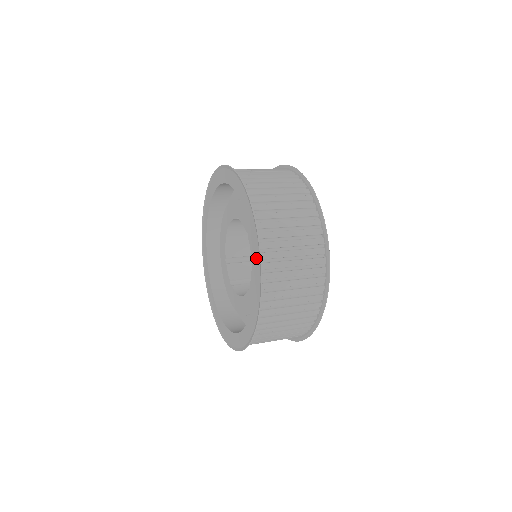
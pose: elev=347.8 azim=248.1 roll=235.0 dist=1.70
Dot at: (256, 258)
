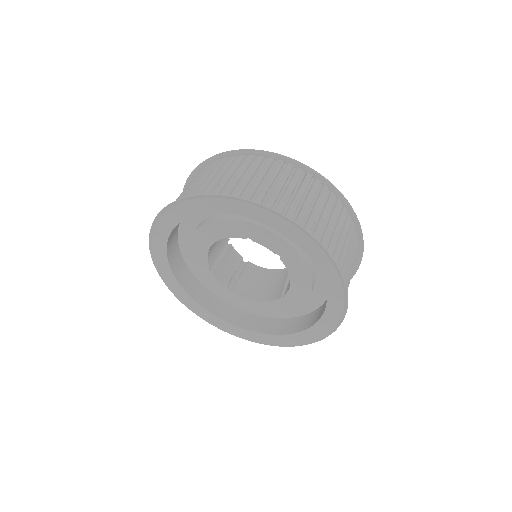
Dot at: (335, 291)
